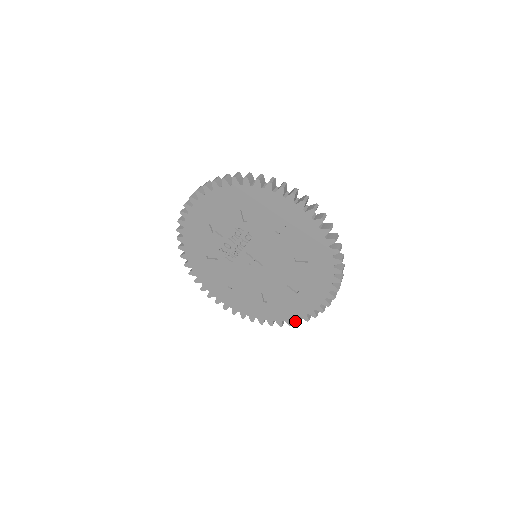
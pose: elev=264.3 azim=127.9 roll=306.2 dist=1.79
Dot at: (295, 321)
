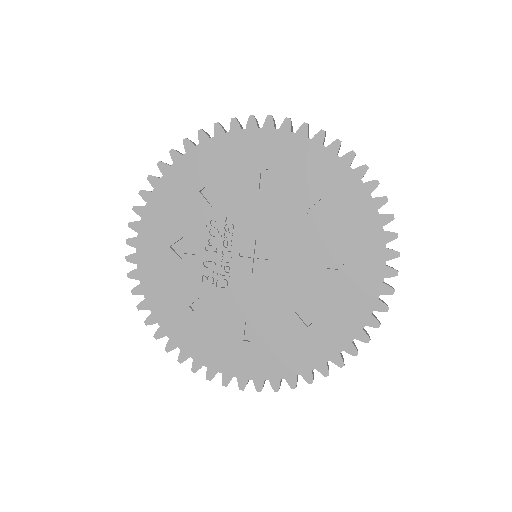
Dot at: (370, 326)
